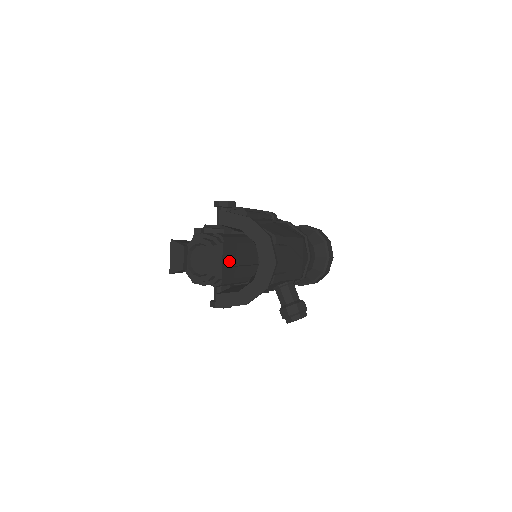
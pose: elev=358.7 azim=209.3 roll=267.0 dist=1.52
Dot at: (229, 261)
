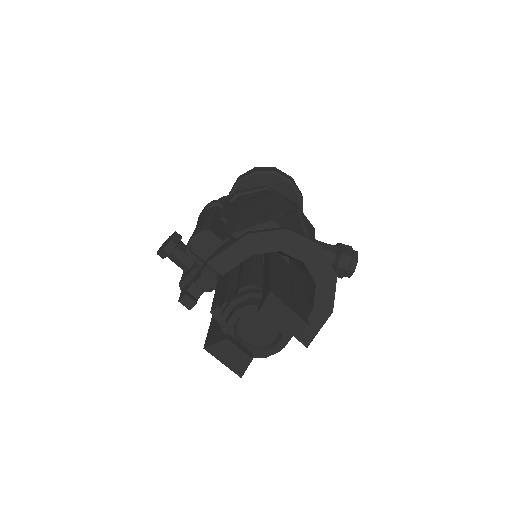
Dot at: (289, 299)
